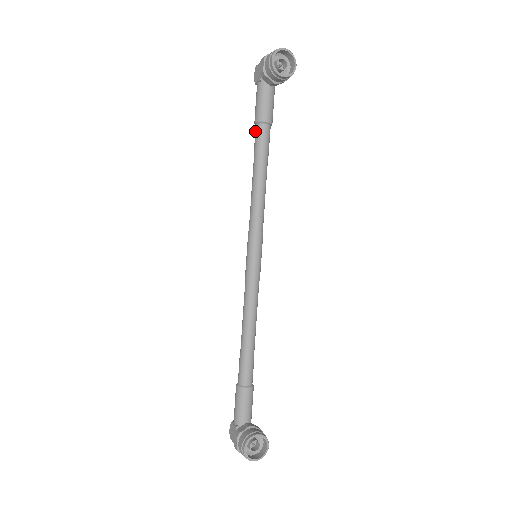
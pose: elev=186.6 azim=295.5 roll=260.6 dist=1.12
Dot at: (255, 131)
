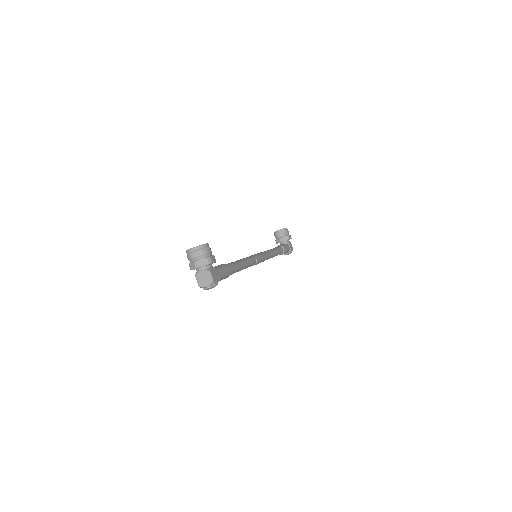
Dot at: occluded
